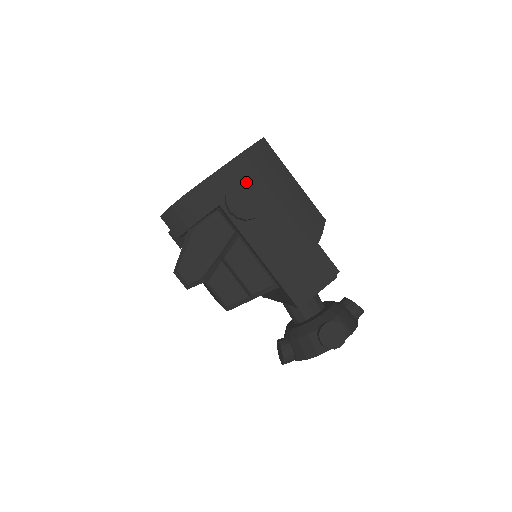
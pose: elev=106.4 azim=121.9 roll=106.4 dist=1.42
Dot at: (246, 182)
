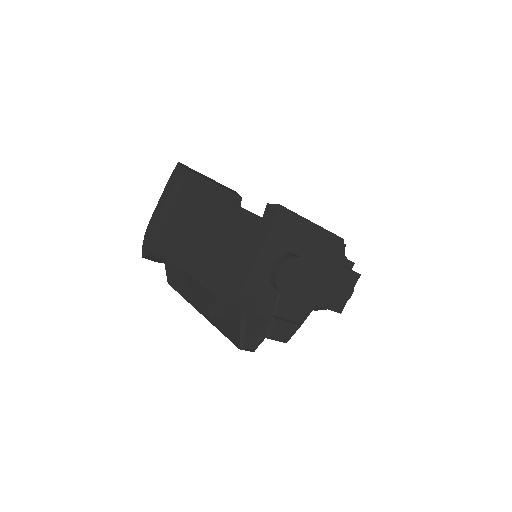
Dot at: (288, 263)
